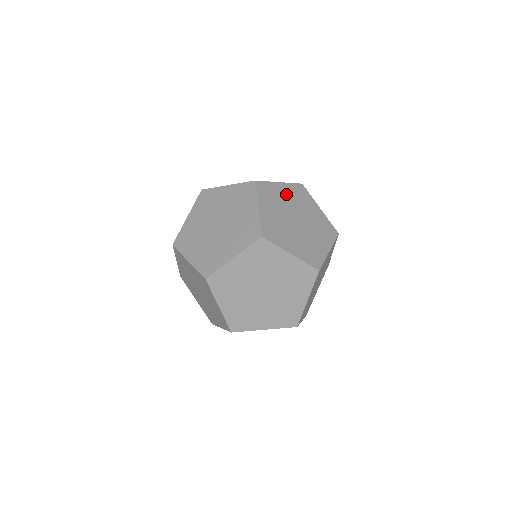
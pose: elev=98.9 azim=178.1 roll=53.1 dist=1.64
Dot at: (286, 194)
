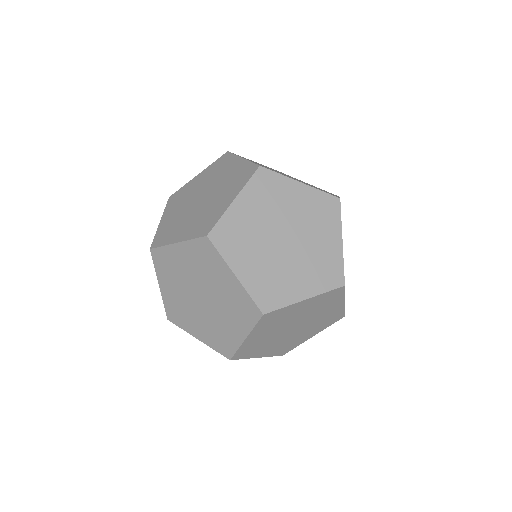
Dot at: occluded
